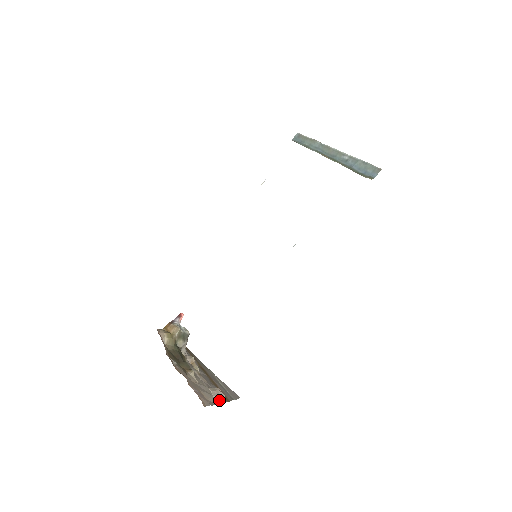
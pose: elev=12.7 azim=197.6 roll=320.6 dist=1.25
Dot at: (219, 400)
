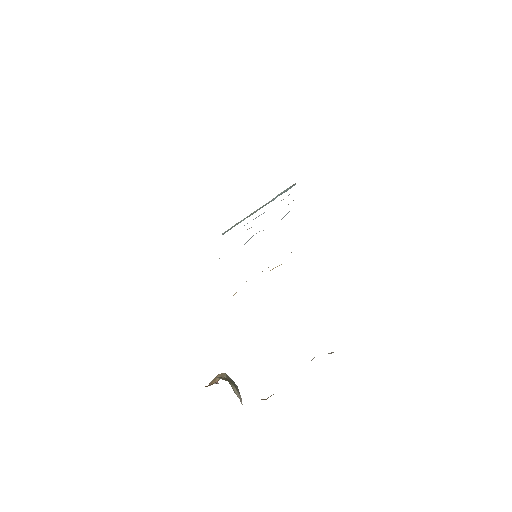
Dot at: (330, 353)
